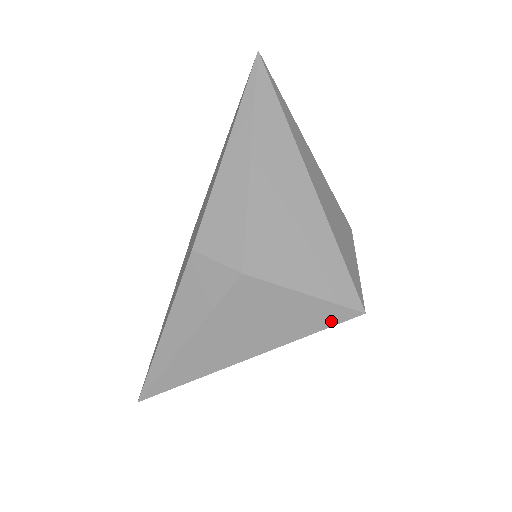
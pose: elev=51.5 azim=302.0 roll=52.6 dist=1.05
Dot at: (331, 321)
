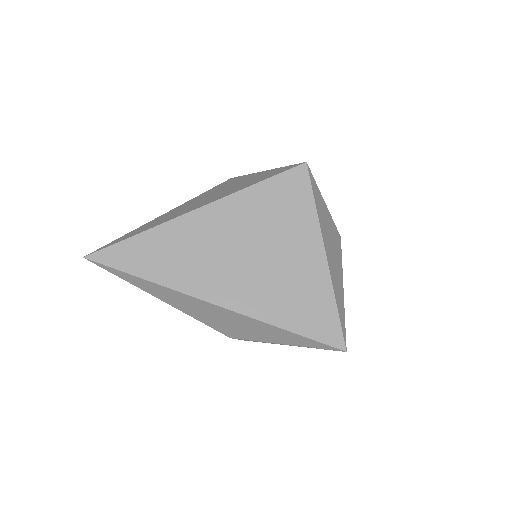
Dot at: (279, 173)
